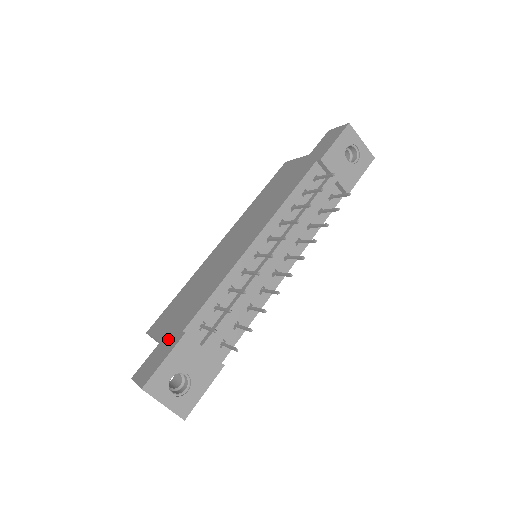
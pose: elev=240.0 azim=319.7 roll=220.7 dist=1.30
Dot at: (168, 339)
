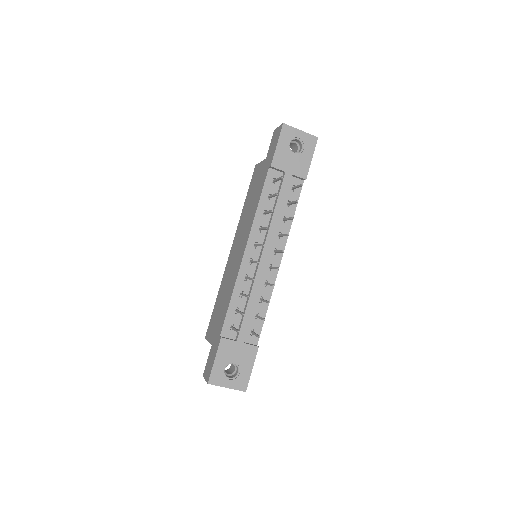
Dot at: (214, 343)
